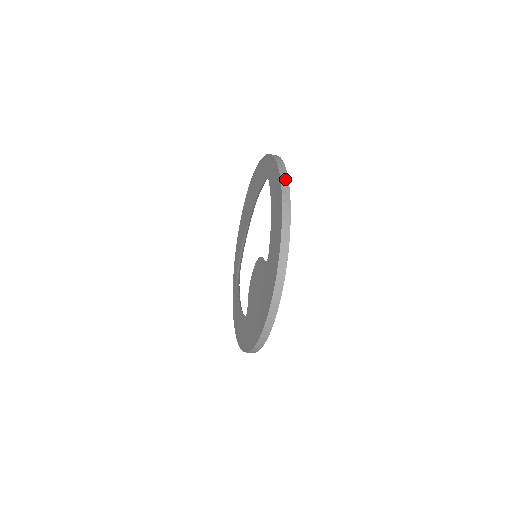
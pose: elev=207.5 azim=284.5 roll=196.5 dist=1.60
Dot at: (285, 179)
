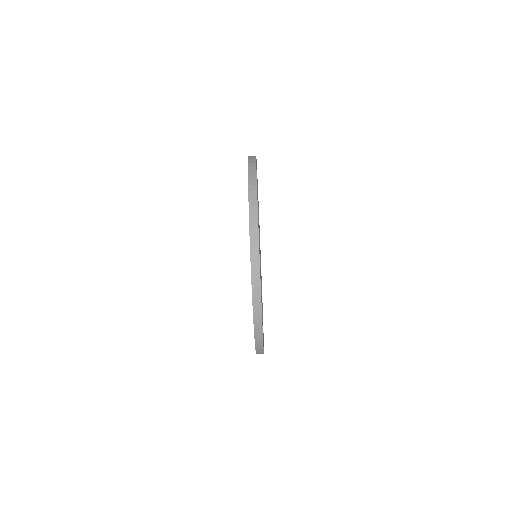
Dot at: (253, 156)
